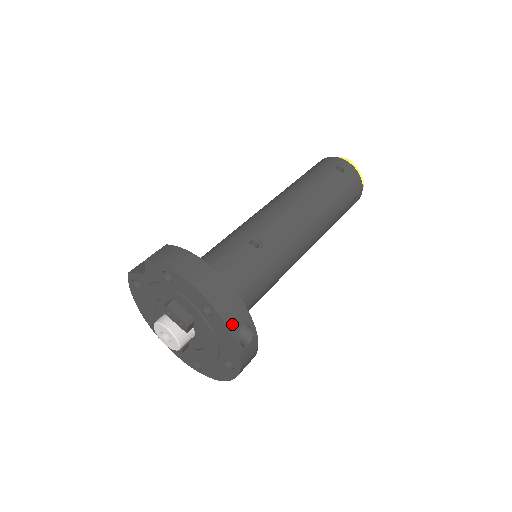
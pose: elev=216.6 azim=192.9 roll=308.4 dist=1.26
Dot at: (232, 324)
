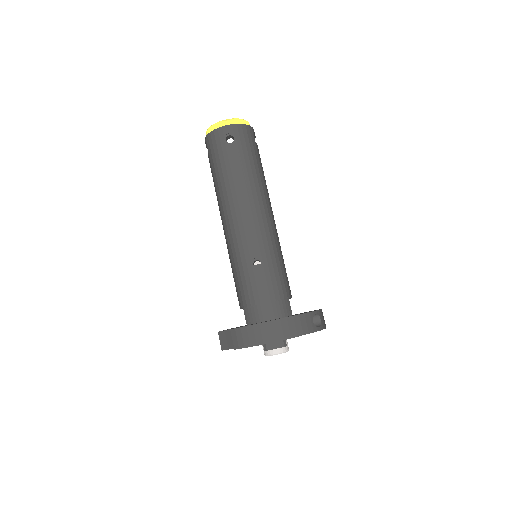
Dot at: (309, 329)
